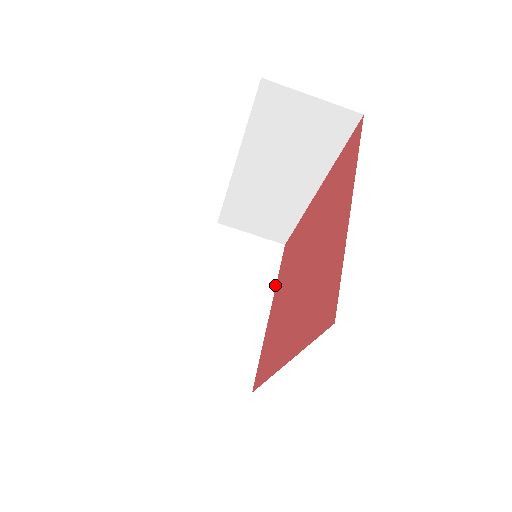
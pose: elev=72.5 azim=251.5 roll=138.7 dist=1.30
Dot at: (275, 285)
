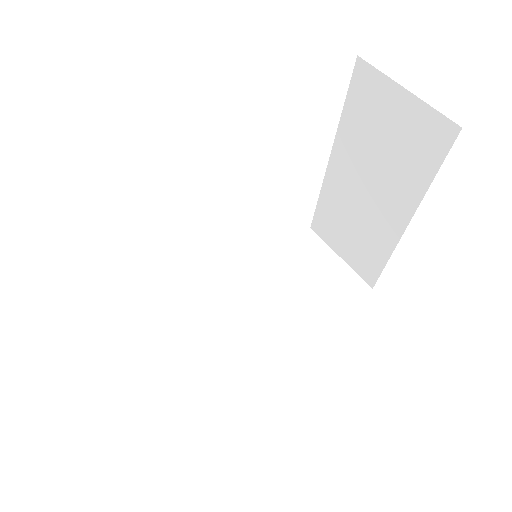
Dot at: occluded
